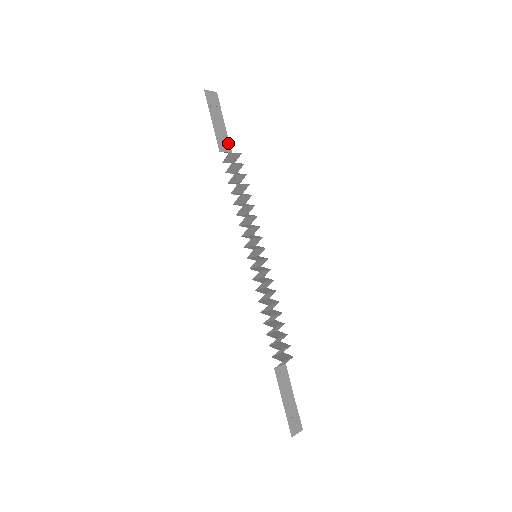
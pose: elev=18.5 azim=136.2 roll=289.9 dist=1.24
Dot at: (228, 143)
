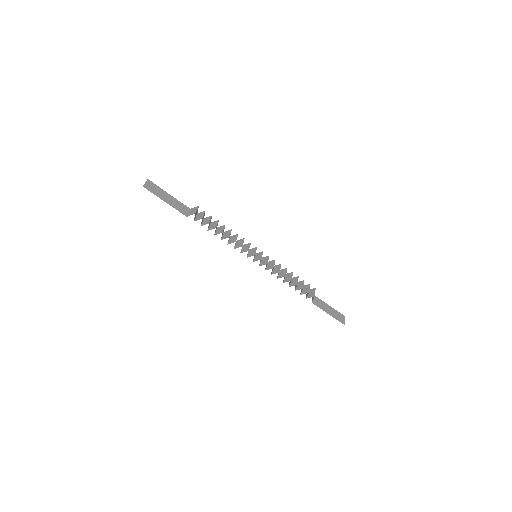
Dot at: (183, 205)
